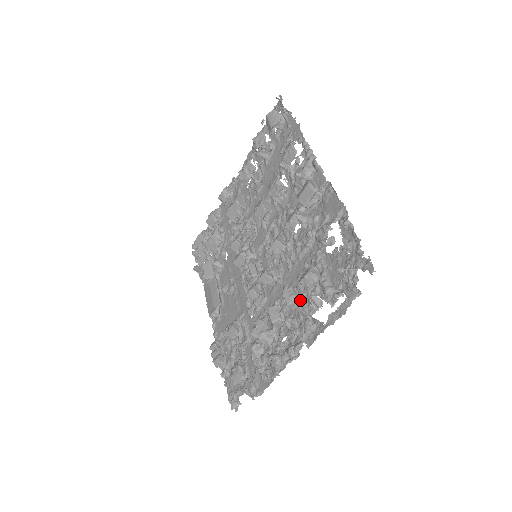
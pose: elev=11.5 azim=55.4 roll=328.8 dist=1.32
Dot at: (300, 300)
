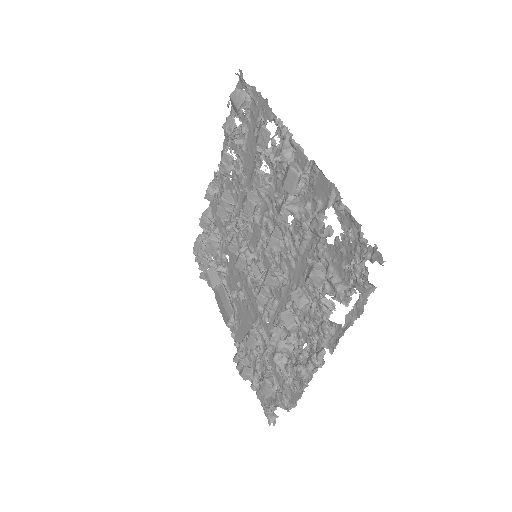
Dot at: (310, 304)
